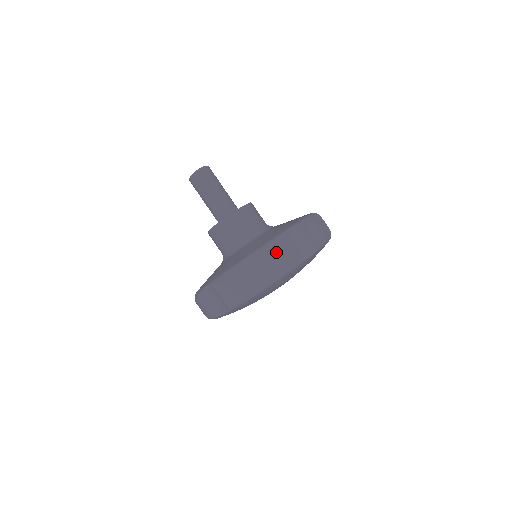
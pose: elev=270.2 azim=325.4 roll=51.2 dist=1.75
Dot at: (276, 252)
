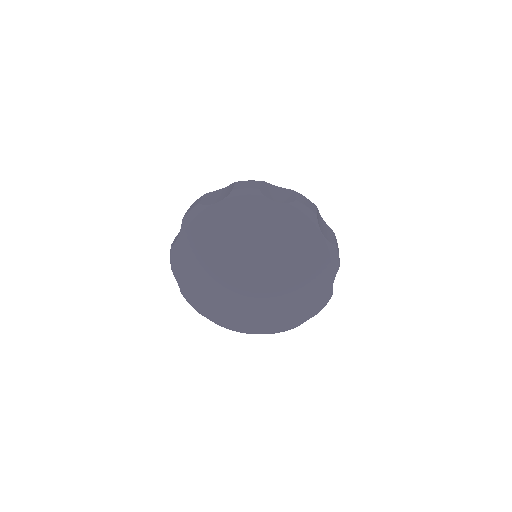
Dot at: occluded
